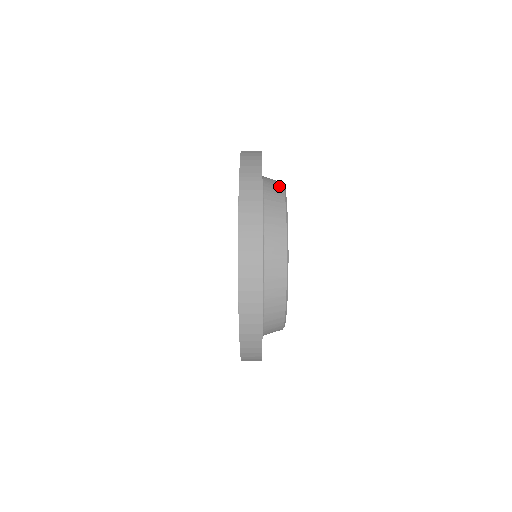
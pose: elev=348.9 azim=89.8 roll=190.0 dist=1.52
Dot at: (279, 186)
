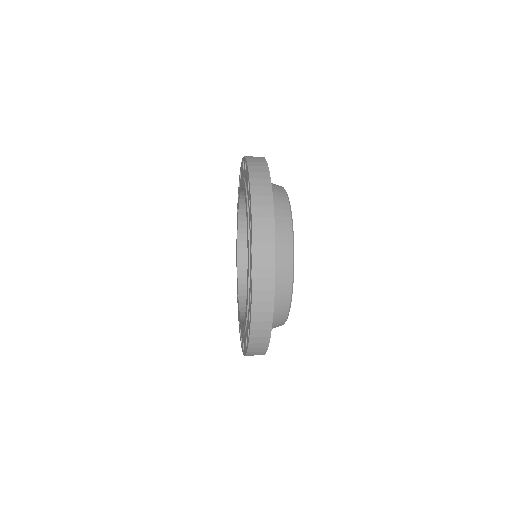
Dot at: occluded
